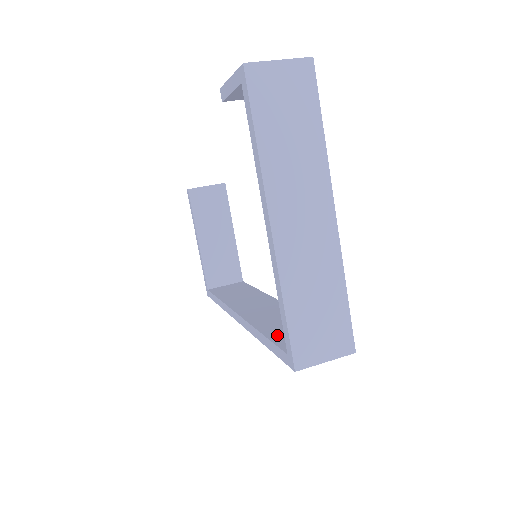
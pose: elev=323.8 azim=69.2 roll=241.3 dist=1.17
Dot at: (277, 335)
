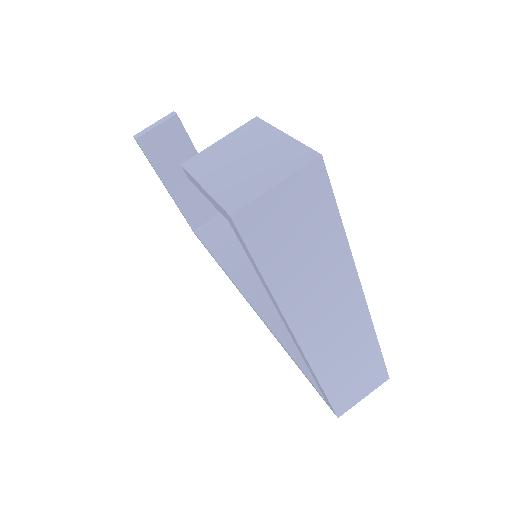
Dot at: occluded
